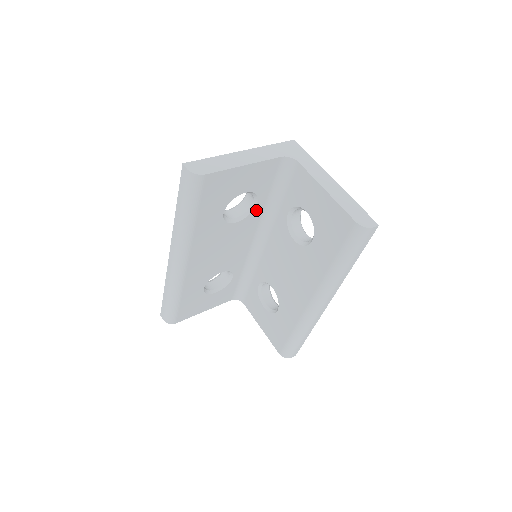
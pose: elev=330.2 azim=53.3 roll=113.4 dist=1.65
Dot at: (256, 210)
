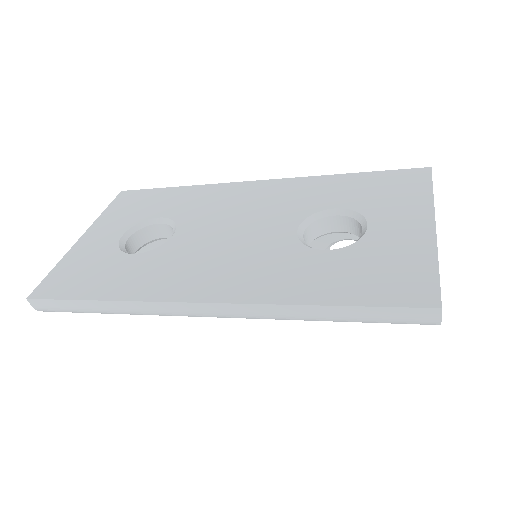
Dot at: occluded
